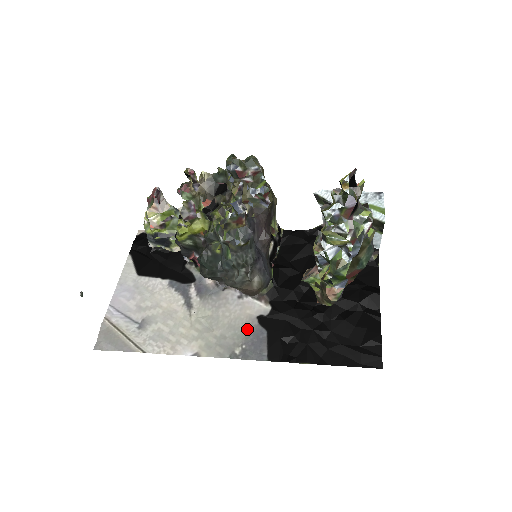
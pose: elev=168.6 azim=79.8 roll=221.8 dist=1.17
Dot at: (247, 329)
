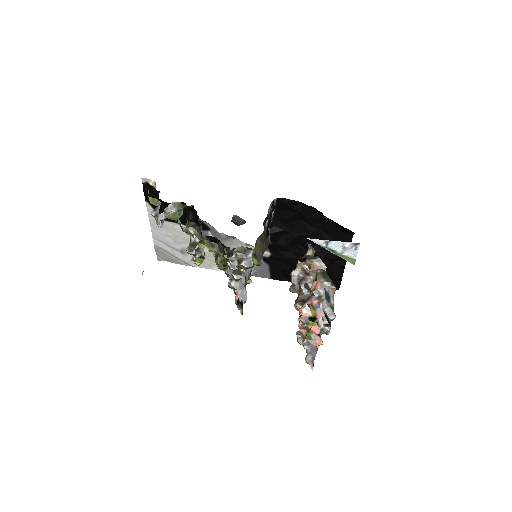
Dot at: occluded
